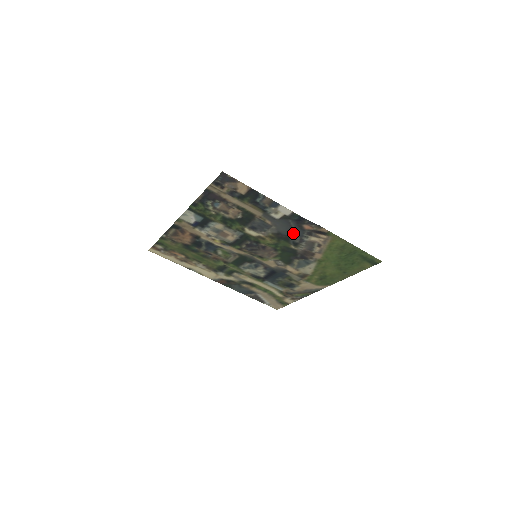
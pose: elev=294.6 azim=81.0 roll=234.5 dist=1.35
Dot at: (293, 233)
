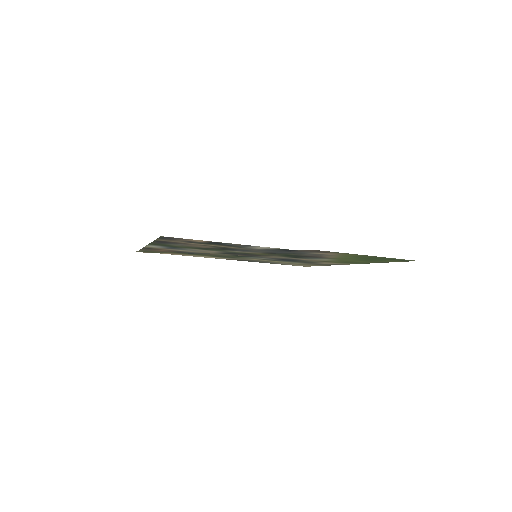
Dot at: (289, 252)
